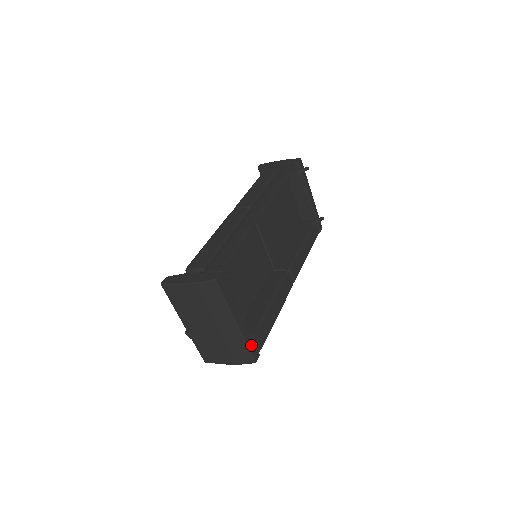
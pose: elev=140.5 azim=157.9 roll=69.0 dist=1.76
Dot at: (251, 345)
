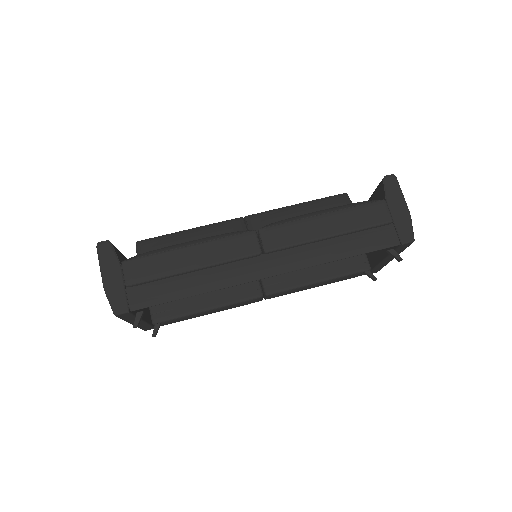
Dot at: (146, 327)
